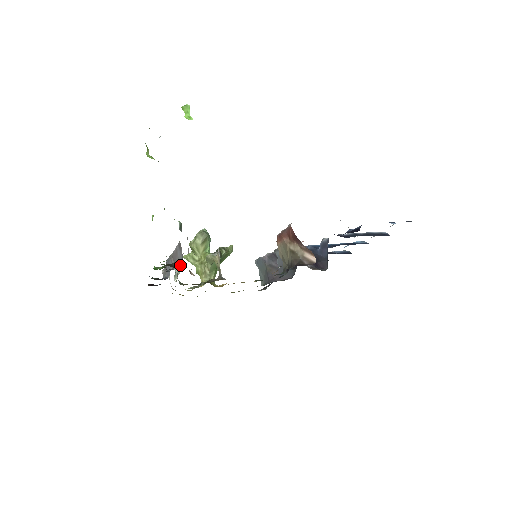
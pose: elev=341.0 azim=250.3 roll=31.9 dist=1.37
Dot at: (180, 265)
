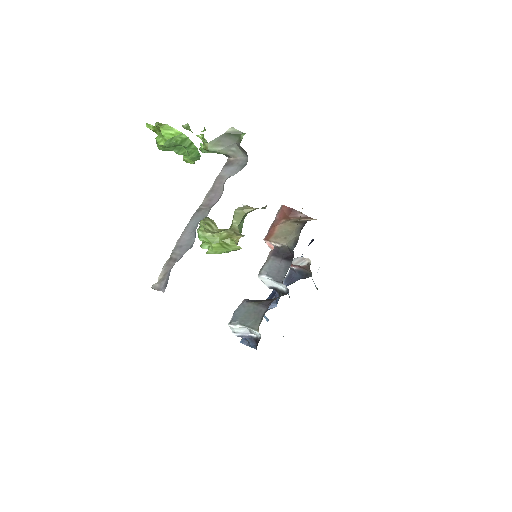
Dot at: (240, 170)
